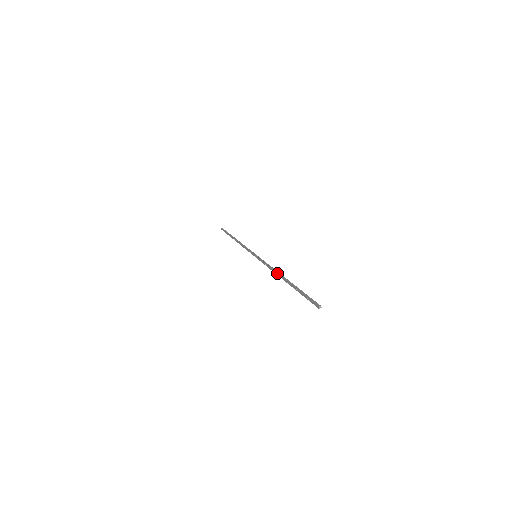
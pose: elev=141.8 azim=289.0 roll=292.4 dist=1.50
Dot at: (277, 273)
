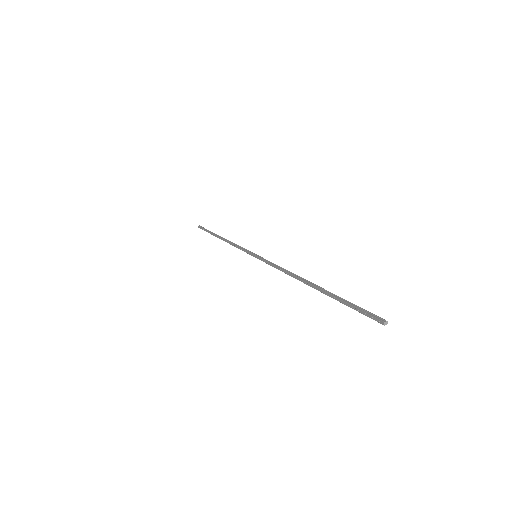
Dot at: (296, 276)
